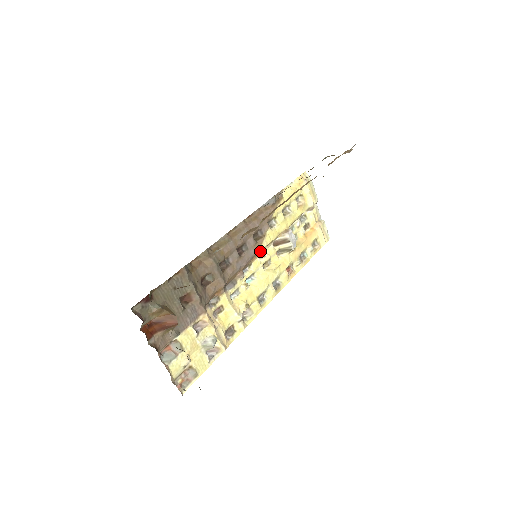
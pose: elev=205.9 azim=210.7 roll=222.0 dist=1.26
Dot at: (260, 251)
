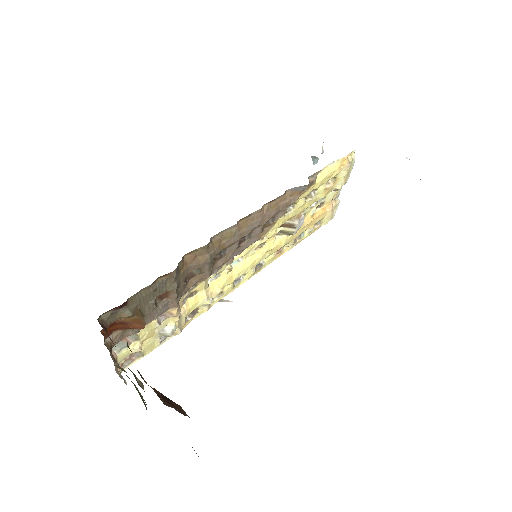
Dot at: (261, 238)
